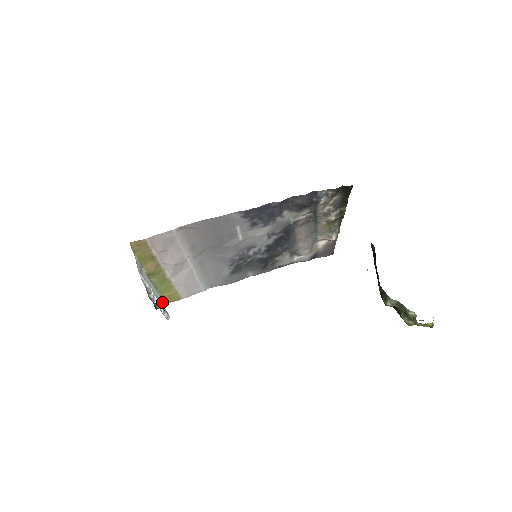
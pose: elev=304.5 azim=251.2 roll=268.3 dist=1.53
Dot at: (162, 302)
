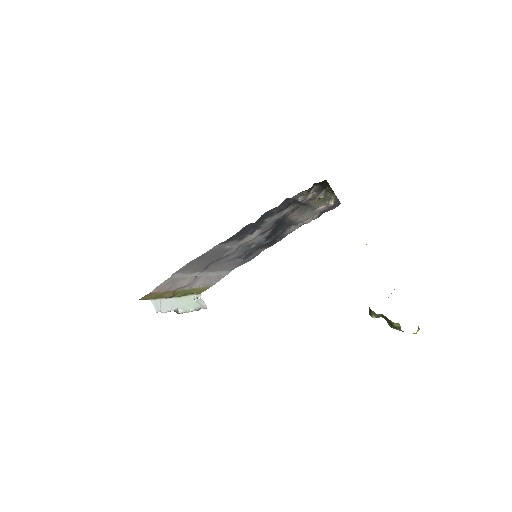
Dot at: (195, 298)
